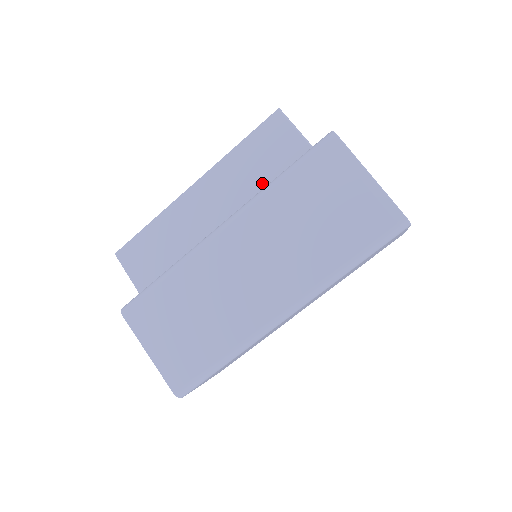
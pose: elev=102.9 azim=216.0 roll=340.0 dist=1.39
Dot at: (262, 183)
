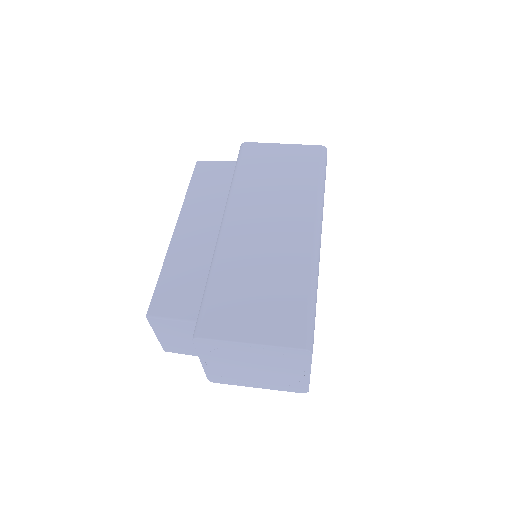
Dot at: (224, 194)
